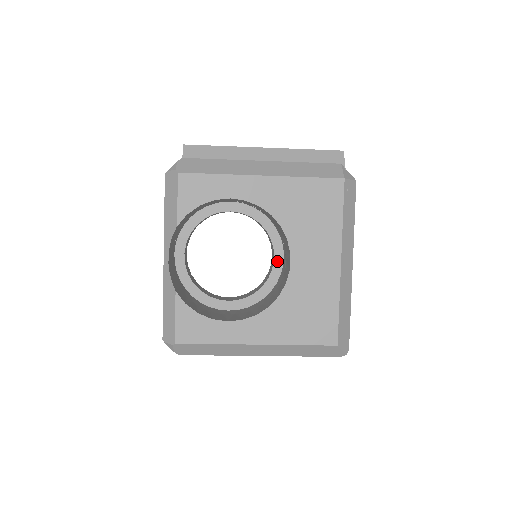
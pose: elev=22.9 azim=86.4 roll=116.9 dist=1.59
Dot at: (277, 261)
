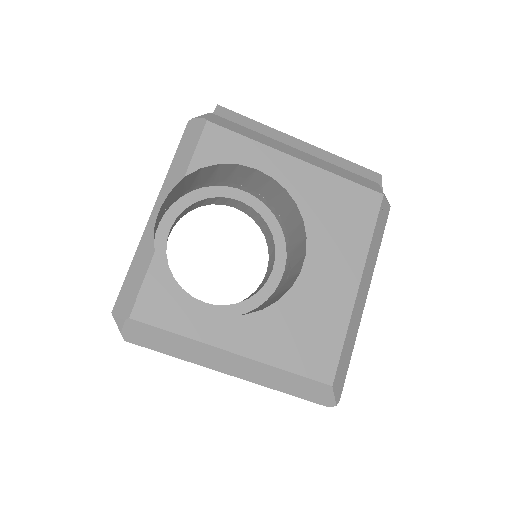
Dot at: (275, 274)
